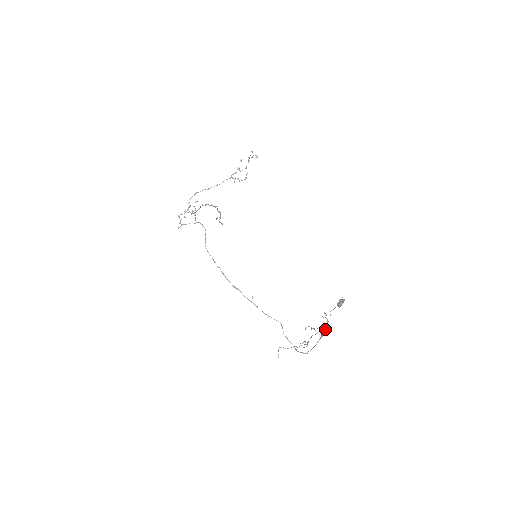
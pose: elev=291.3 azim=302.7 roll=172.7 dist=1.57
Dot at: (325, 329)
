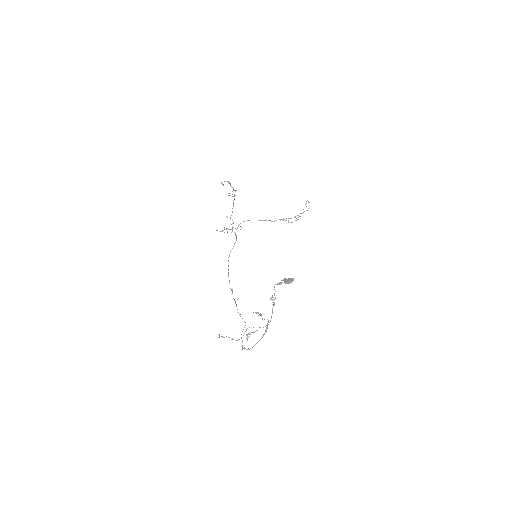
Dot at: occluded
